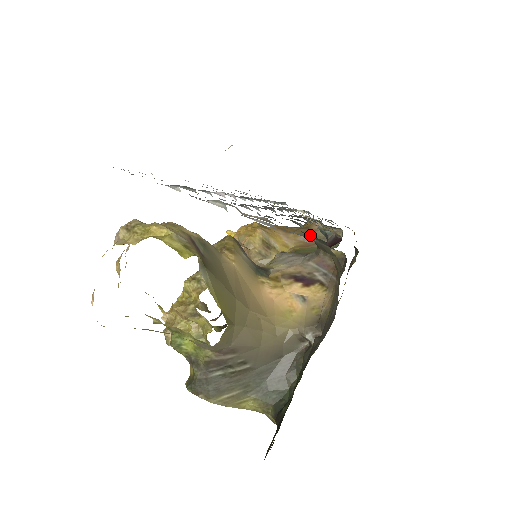
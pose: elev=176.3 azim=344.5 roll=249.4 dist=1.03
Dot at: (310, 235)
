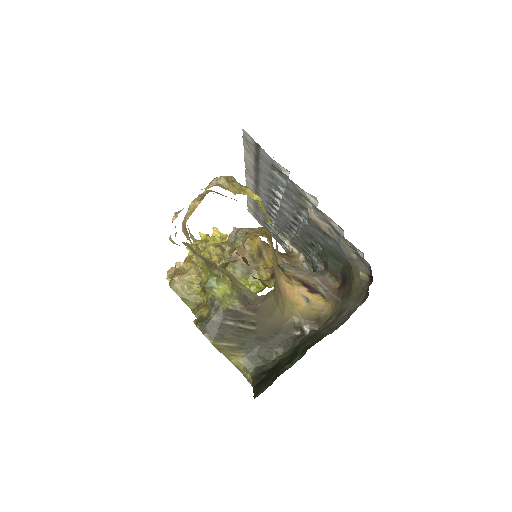
Dot at: (332, 257)
